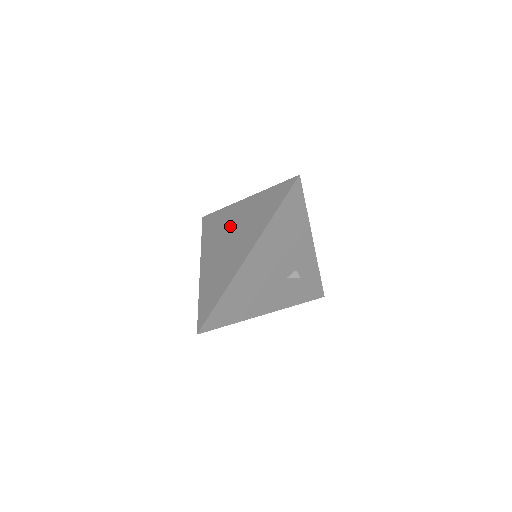
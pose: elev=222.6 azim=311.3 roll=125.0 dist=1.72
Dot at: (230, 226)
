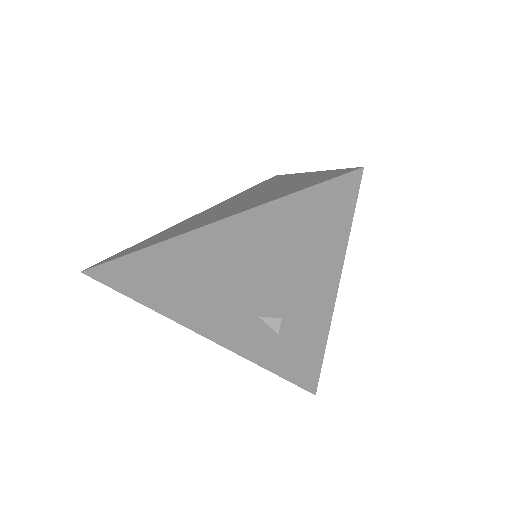
Dot at: (258, 191)
